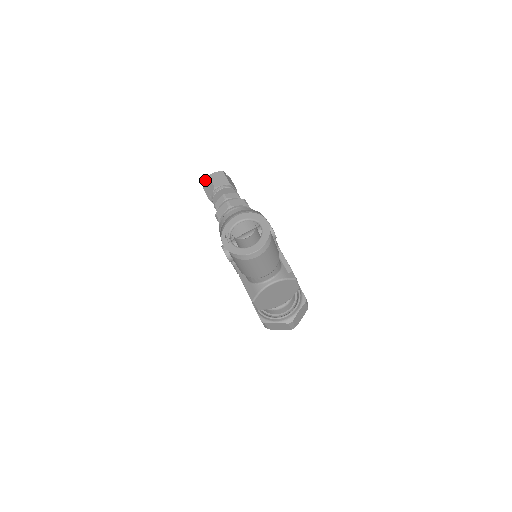
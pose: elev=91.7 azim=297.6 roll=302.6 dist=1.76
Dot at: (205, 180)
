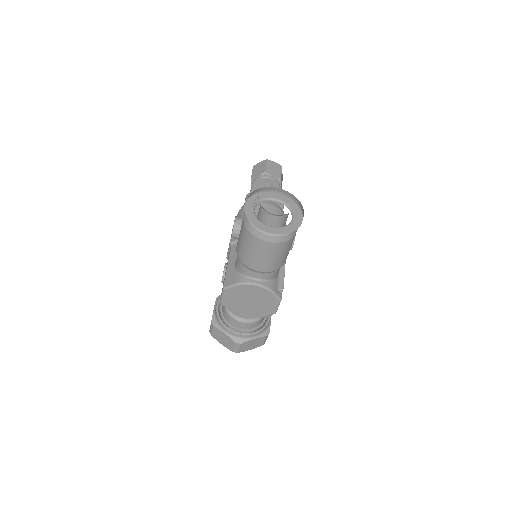
Dot at: occluded
